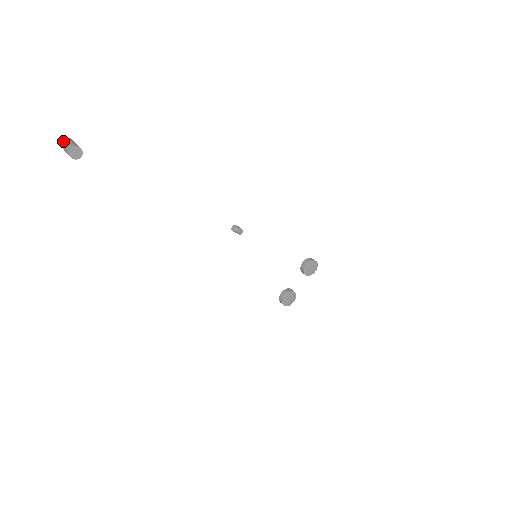
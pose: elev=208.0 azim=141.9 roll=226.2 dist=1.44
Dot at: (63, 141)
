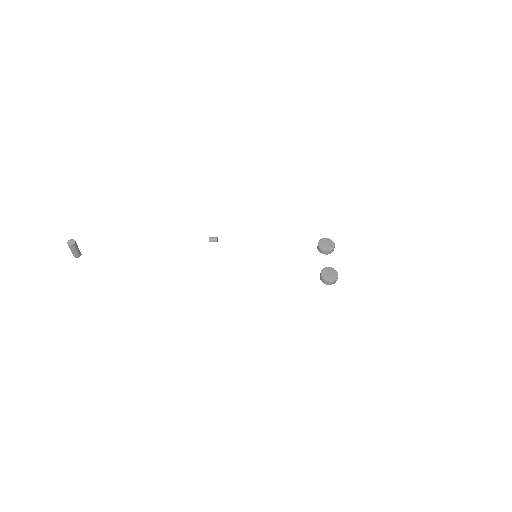
Dot at: occluded
